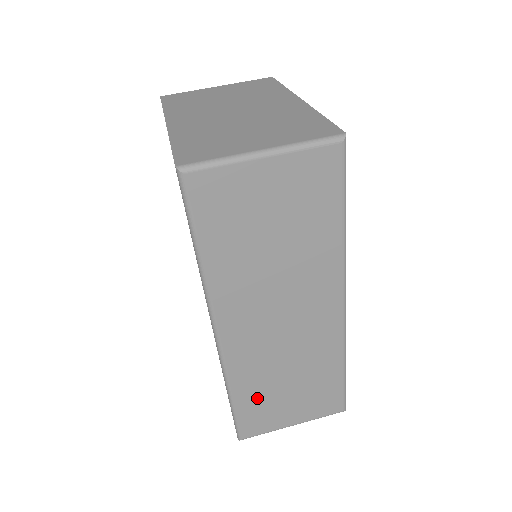
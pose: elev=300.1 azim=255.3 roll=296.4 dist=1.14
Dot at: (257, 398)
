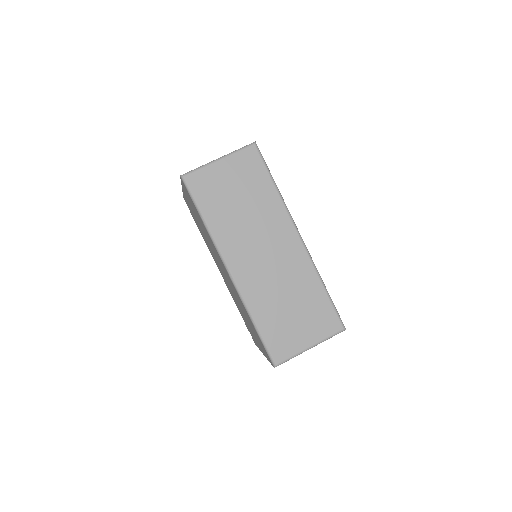
Dot at: (273, 322)
